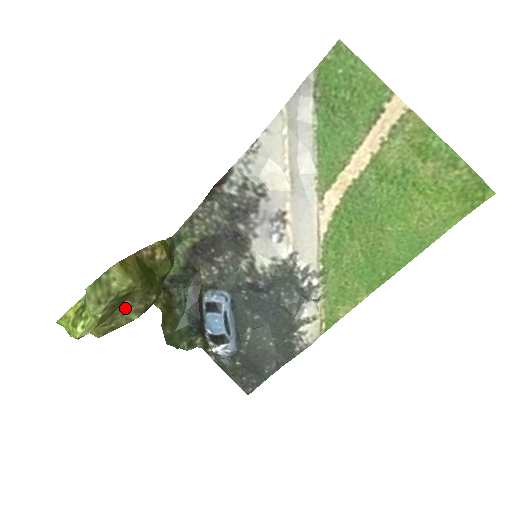
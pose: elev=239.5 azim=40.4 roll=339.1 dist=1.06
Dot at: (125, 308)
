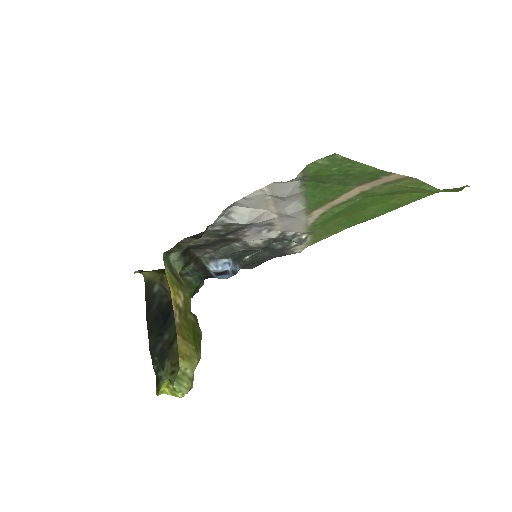
Dot at: occluded
